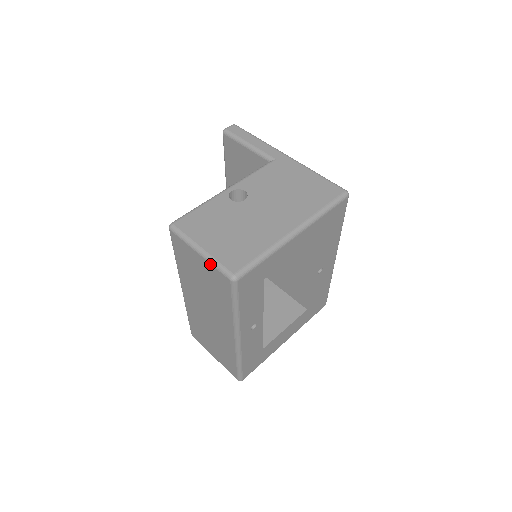
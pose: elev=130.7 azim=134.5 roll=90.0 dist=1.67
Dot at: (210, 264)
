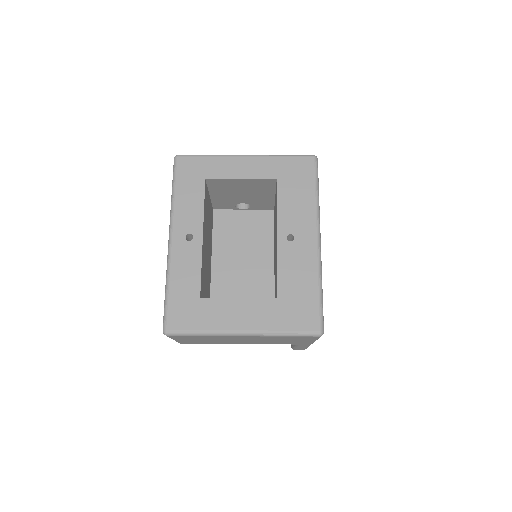
Dot at: occluded
